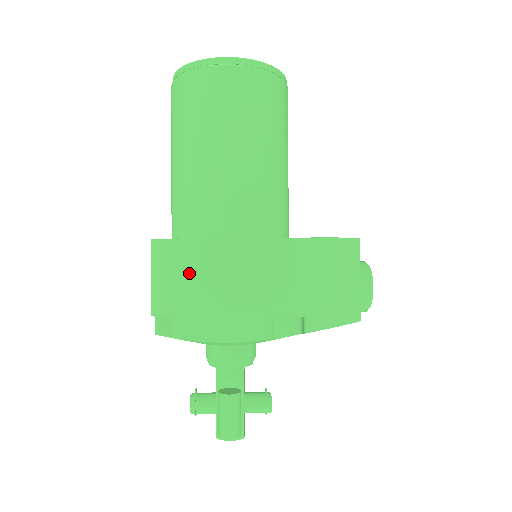
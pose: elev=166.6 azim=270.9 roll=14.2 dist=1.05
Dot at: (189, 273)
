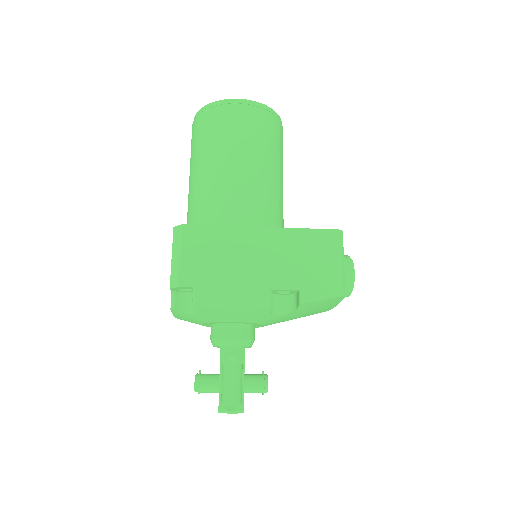
Dot at: (204, 252)
